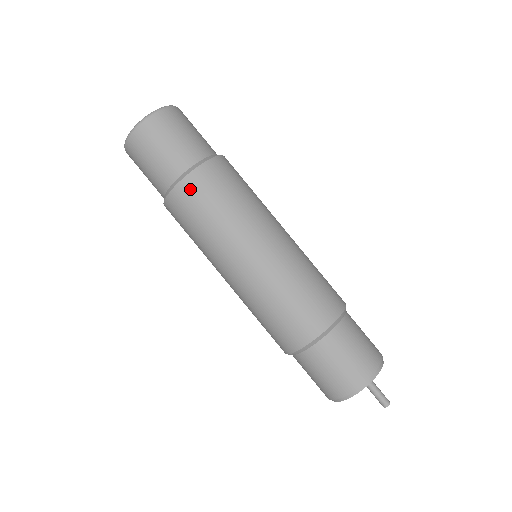
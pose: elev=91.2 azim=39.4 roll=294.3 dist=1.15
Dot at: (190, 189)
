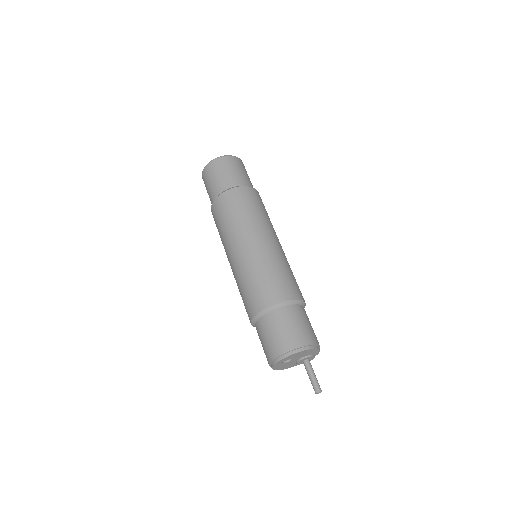
Dot at: (221, 202)
